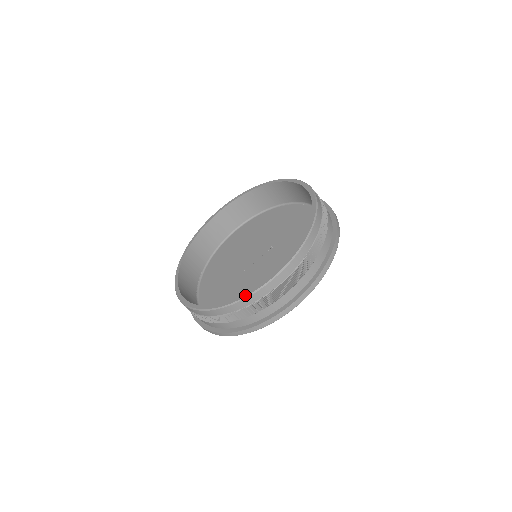
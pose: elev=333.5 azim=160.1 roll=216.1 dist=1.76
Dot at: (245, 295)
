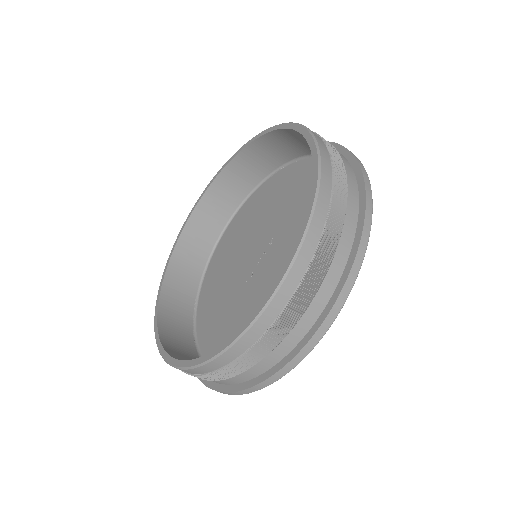
Dot at: (243, 328)
